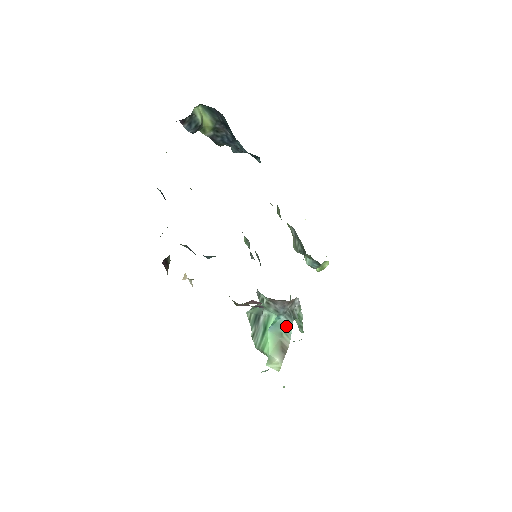
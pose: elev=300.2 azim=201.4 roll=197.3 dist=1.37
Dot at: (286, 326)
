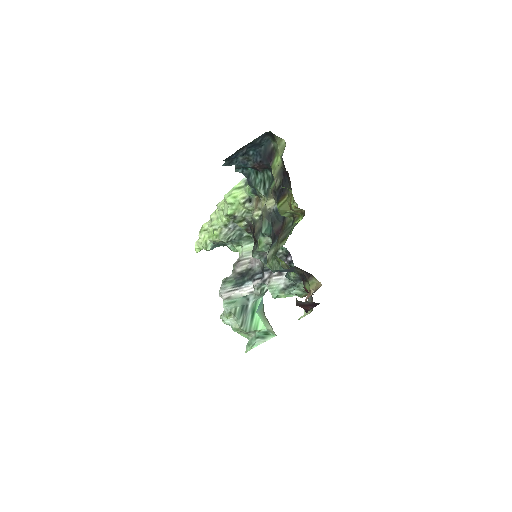
Dot at: occluded
